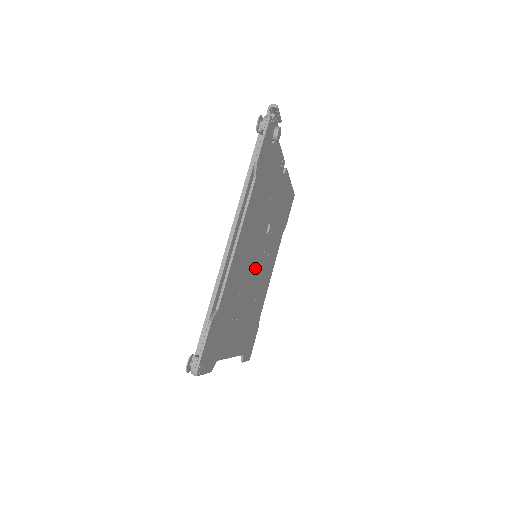
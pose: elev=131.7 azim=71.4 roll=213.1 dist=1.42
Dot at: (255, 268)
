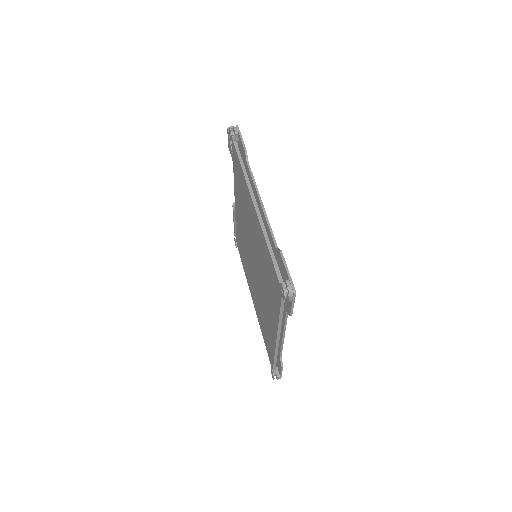
Dot at: occluded
